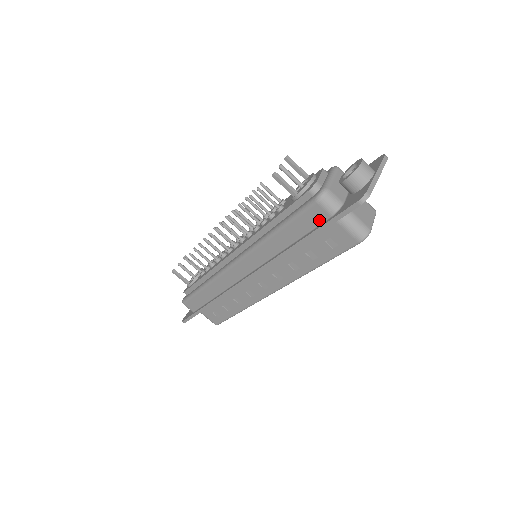
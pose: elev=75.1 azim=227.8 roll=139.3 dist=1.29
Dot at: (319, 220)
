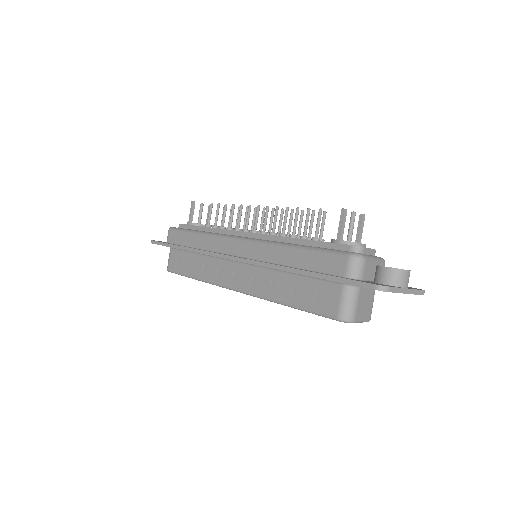
Dot at: (333, 271)
